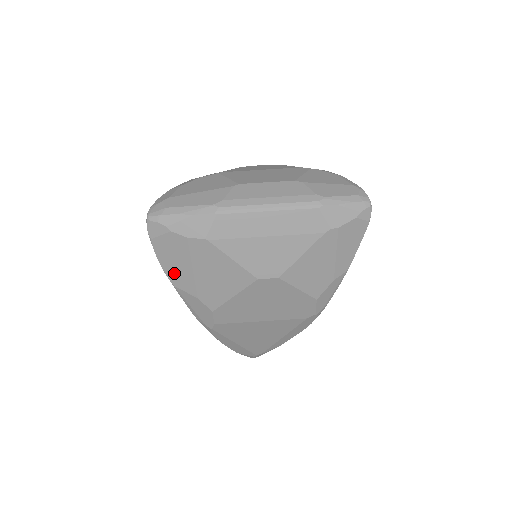
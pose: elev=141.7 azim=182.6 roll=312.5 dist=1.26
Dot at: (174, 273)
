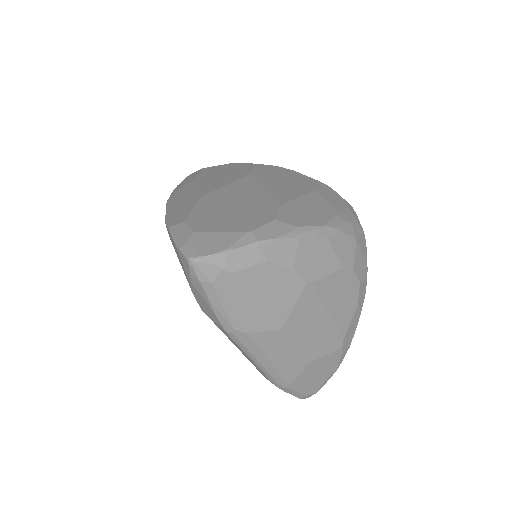
Dot at: (171, 238)
